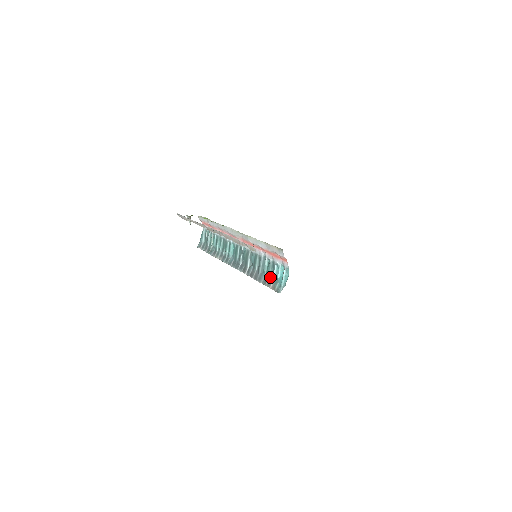
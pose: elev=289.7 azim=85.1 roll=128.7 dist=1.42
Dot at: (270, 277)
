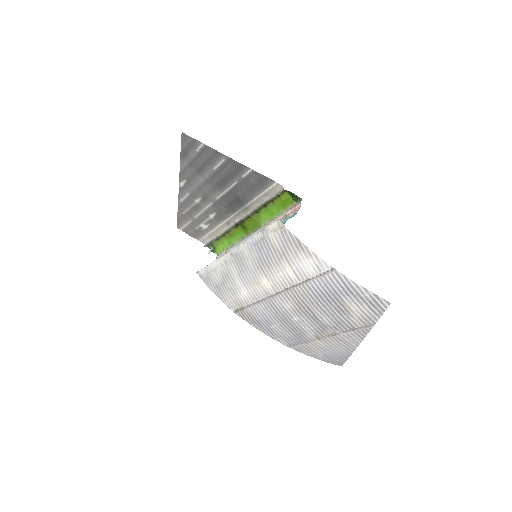
Dot at: occluded
